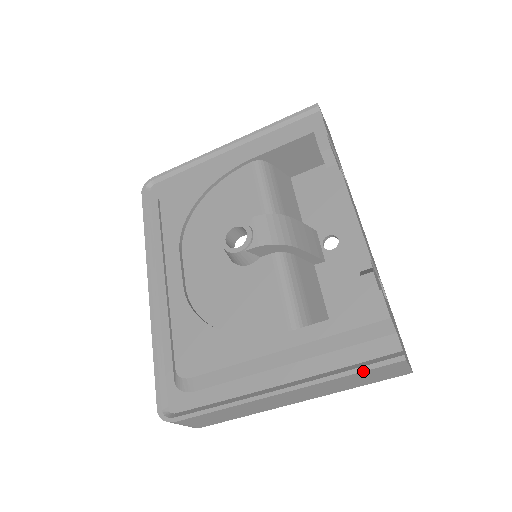
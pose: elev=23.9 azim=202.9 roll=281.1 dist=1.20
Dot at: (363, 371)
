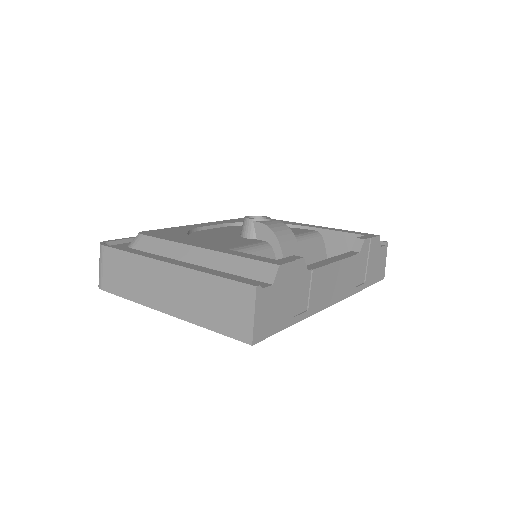
Dot at: (225, 277)
